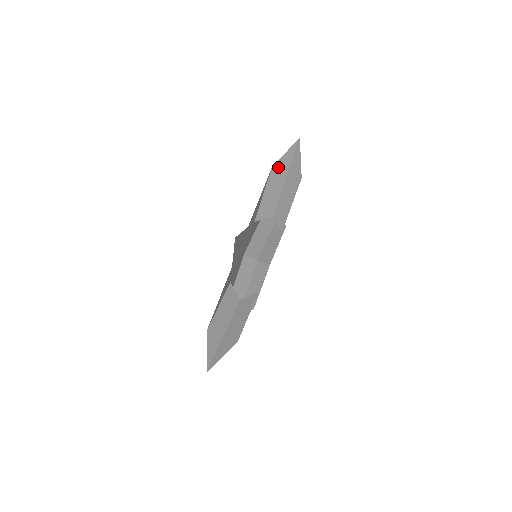
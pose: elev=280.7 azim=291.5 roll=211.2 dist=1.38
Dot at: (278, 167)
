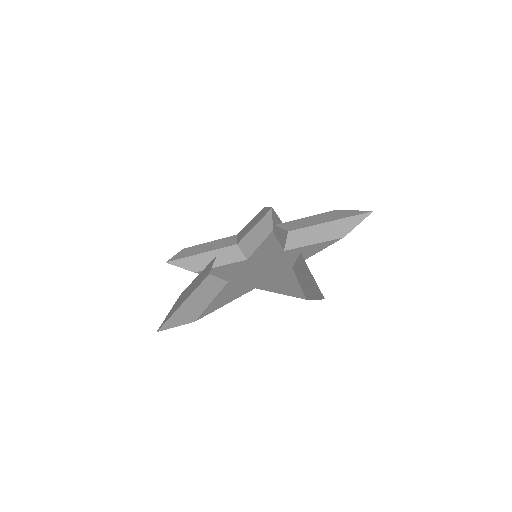
Dot at: (338, 213)
